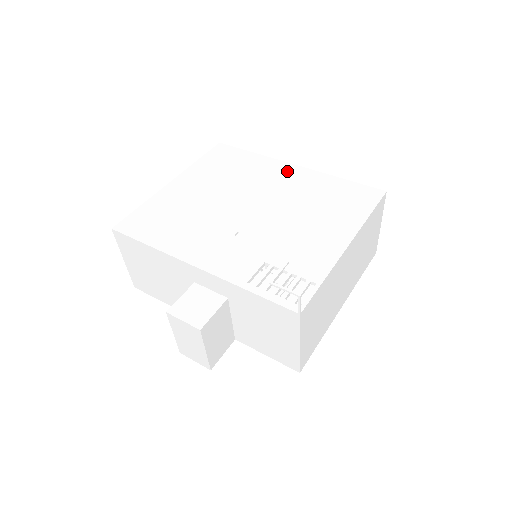
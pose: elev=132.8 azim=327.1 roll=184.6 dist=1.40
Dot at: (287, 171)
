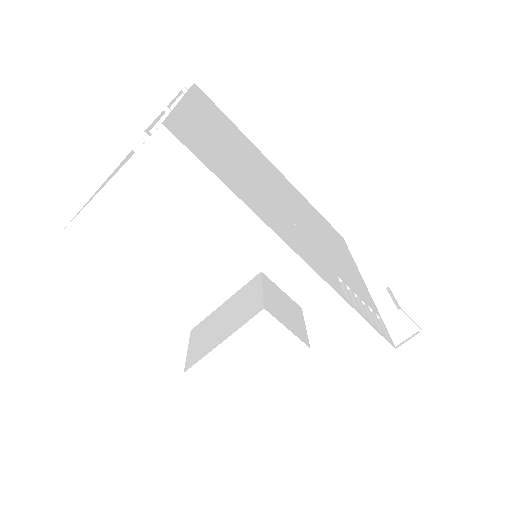
Dot at: (276, 170)
